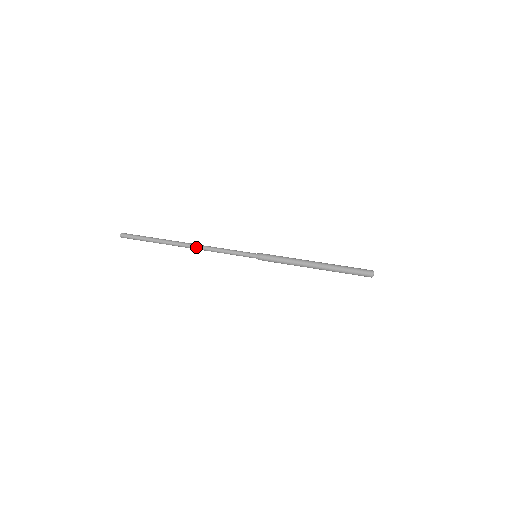
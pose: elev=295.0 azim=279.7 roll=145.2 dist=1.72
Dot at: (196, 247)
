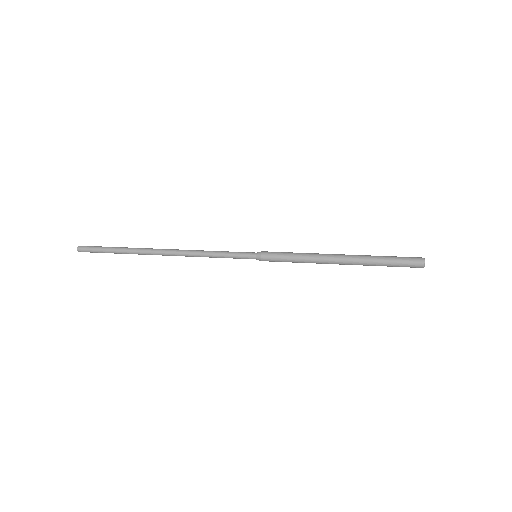
Dot at: (175, 250)
